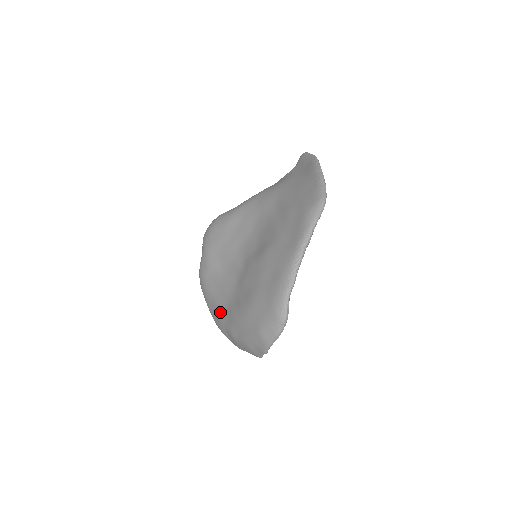
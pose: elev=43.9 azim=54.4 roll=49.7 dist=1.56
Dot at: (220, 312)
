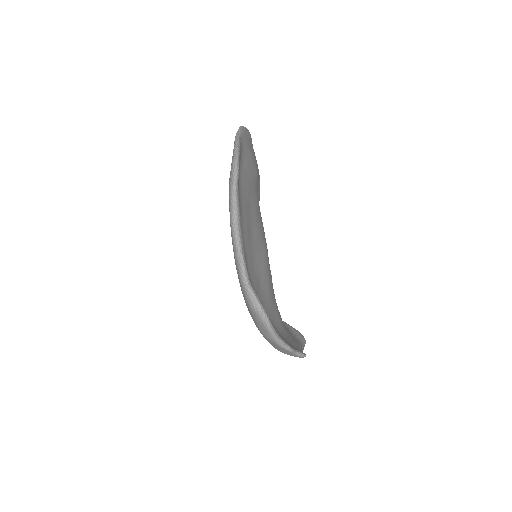
Dot at: occluded
